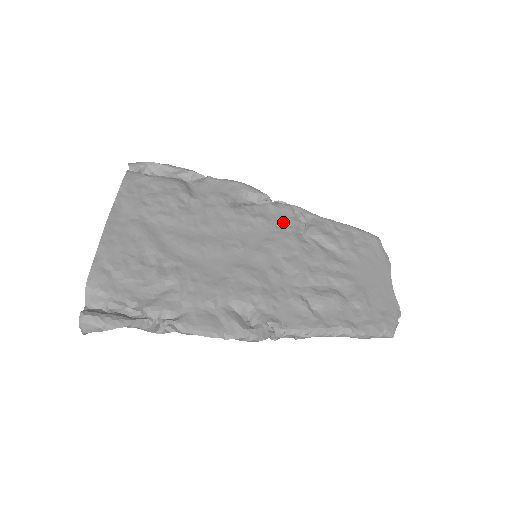
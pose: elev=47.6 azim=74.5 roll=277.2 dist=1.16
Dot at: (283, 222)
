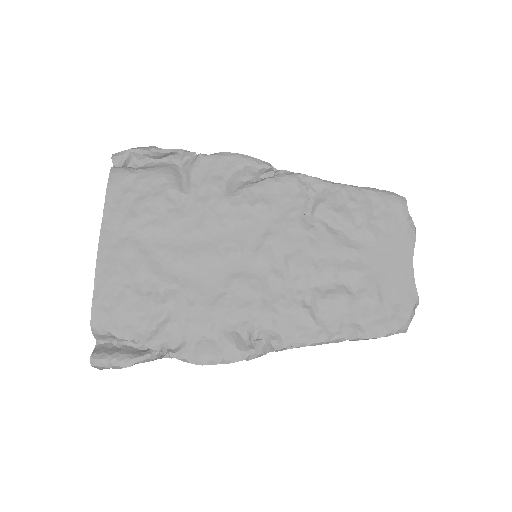
Dot at: (287, 203)
